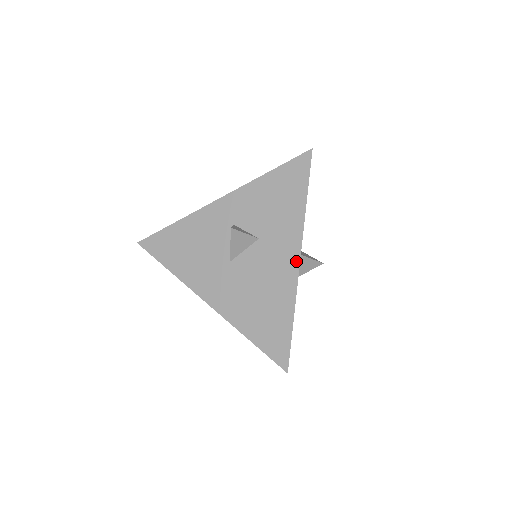
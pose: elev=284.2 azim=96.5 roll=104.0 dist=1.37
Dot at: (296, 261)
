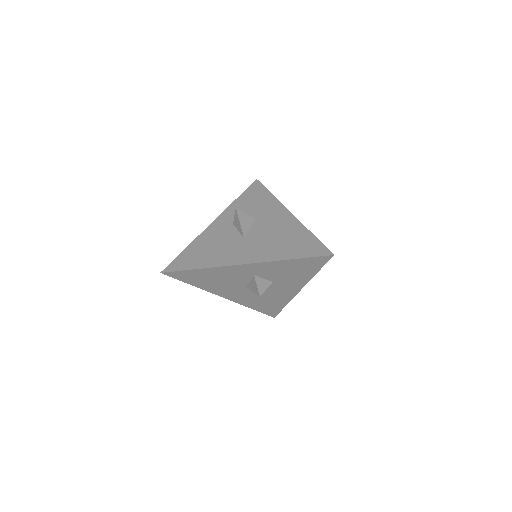
Dot at: (288, 213)
